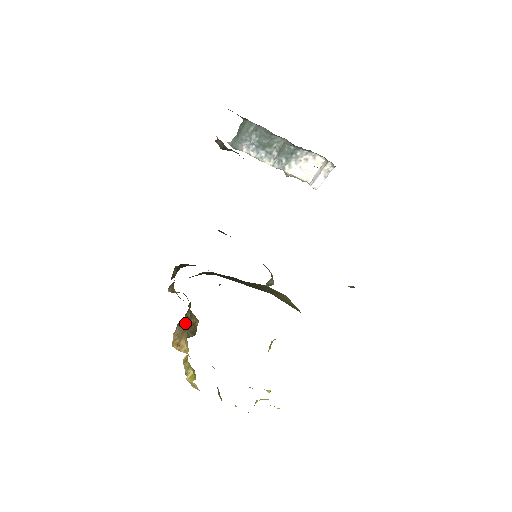
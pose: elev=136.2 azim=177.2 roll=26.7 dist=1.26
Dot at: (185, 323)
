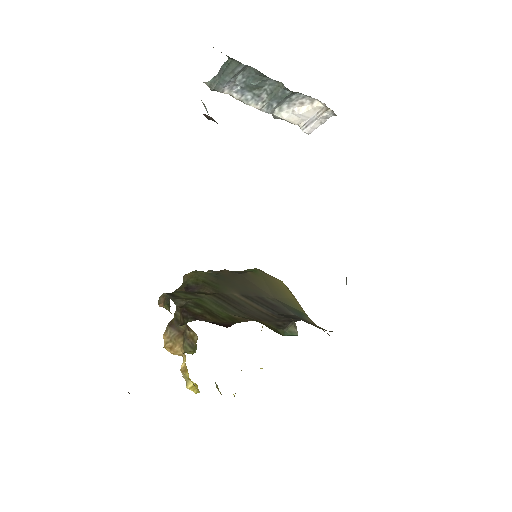
Dot at: (177, 327)
